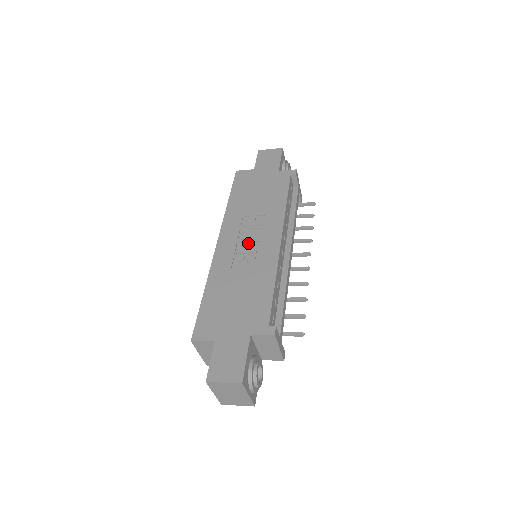
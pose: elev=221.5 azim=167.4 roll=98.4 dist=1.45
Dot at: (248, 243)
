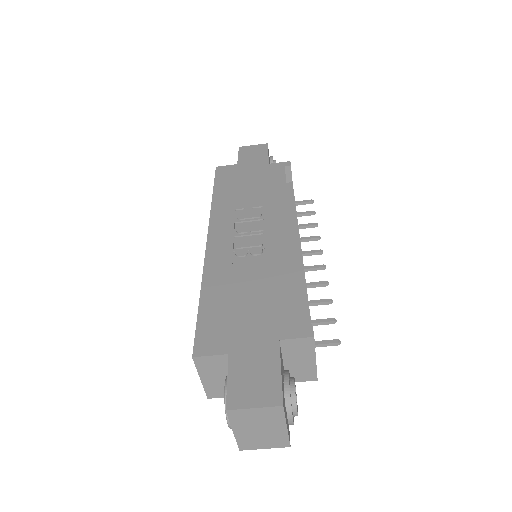
Dot at: (248, 236)
